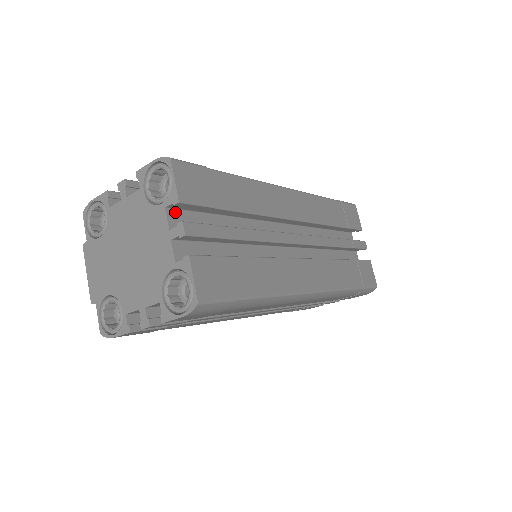
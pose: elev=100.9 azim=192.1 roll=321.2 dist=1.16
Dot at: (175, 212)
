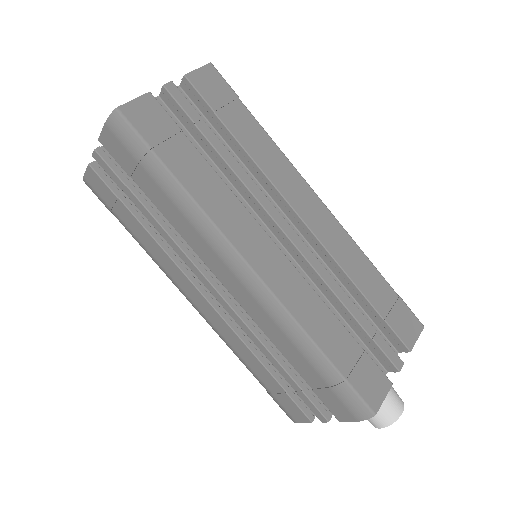
Dot at: (184, 95)
